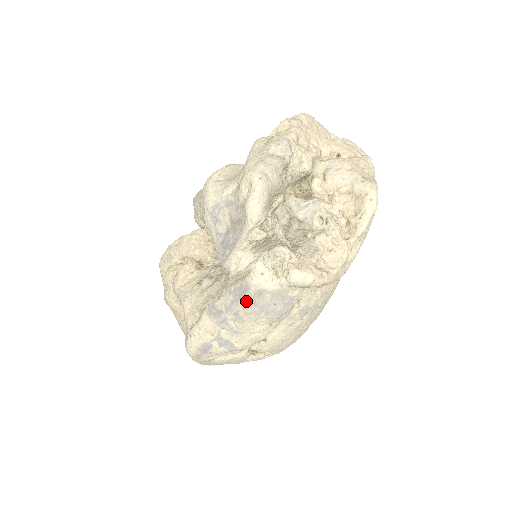
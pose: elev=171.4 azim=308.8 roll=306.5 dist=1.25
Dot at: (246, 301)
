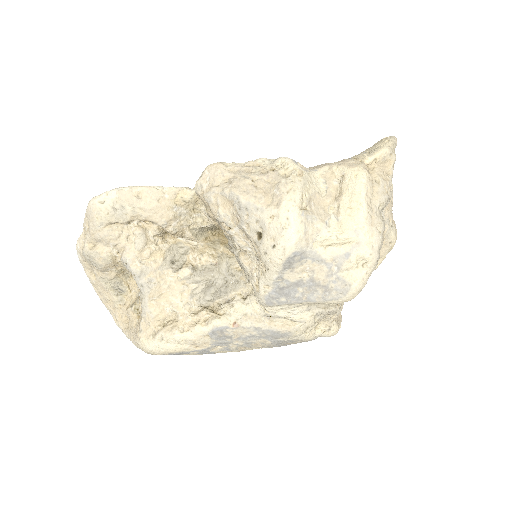
Dot at: (272, 341)
